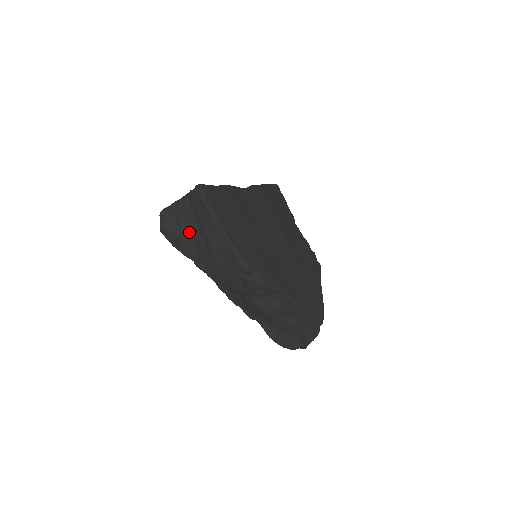
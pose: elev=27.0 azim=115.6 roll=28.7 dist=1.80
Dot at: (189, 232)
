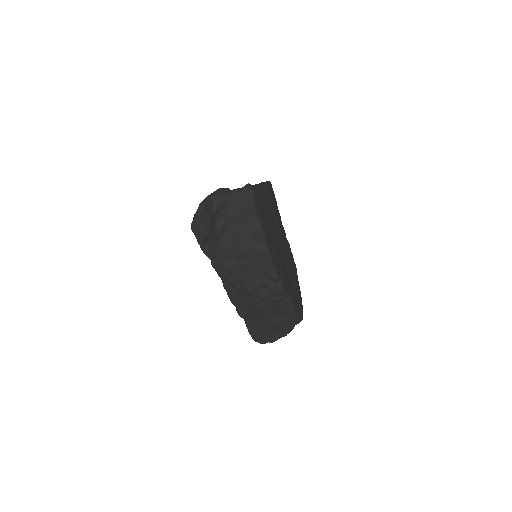
Dot at: (221, 231)
